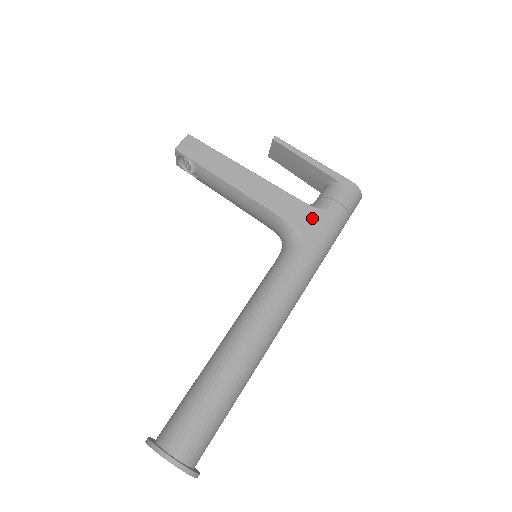
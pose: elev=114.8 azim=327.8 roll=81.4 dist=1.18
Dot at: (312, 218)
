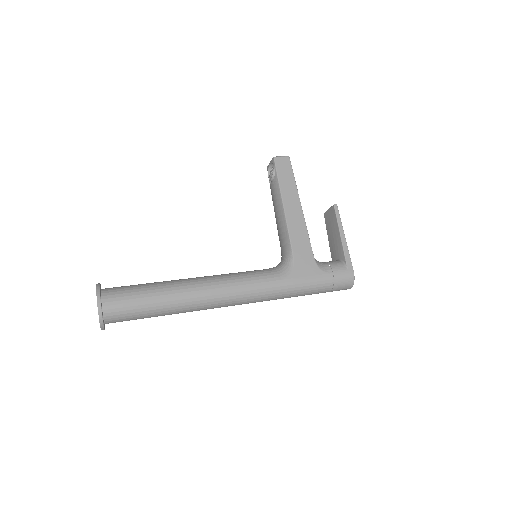
Dot at: (308, 267)
